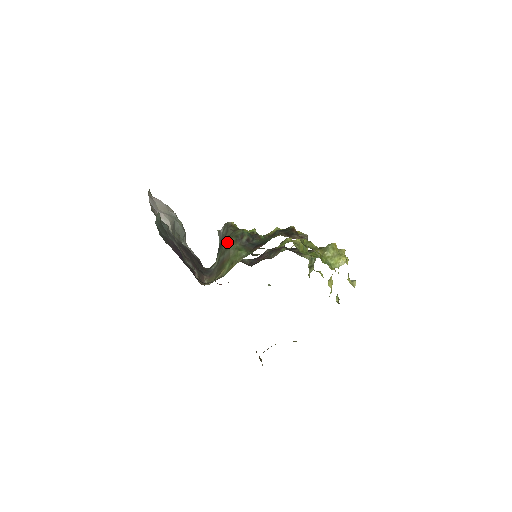
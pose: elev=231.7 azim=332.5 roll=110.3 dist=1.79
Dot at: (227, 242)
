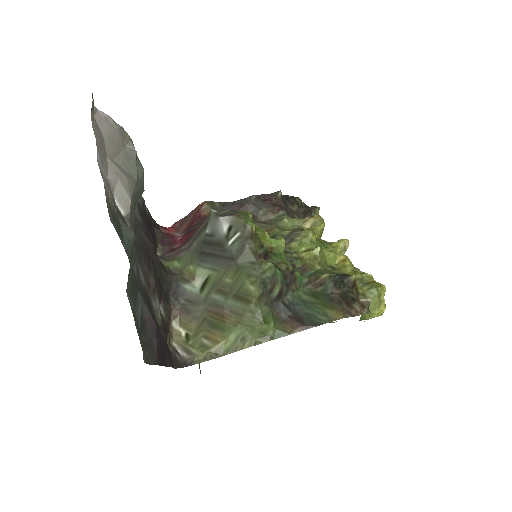
Dot at: (241, 284)
